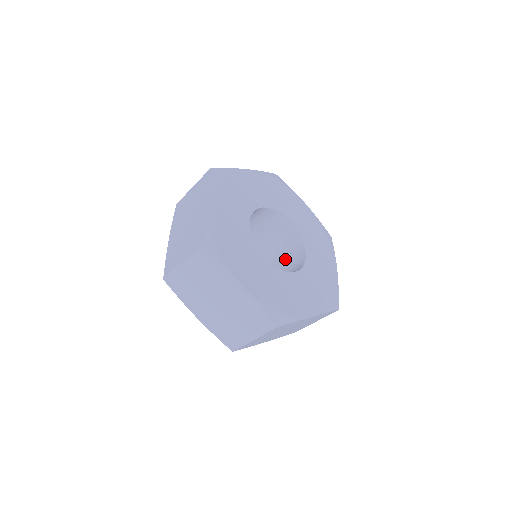
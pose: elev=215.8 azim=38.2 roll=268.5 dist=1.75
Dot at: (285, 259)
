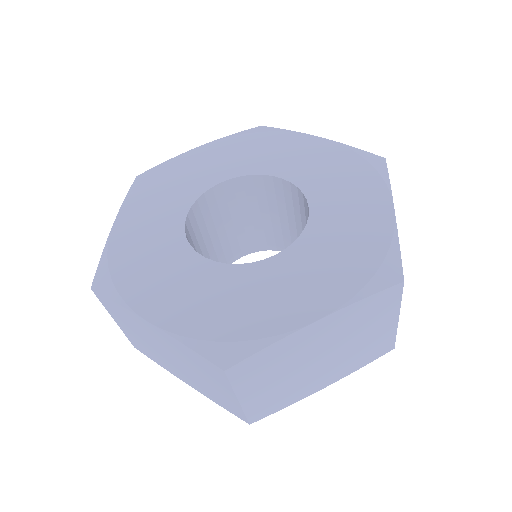
Dot at: occluded
